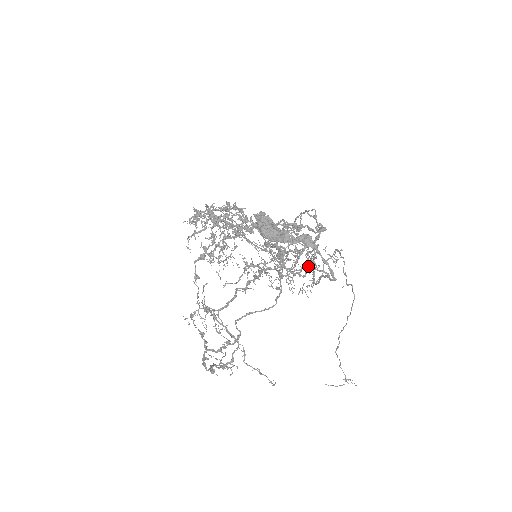
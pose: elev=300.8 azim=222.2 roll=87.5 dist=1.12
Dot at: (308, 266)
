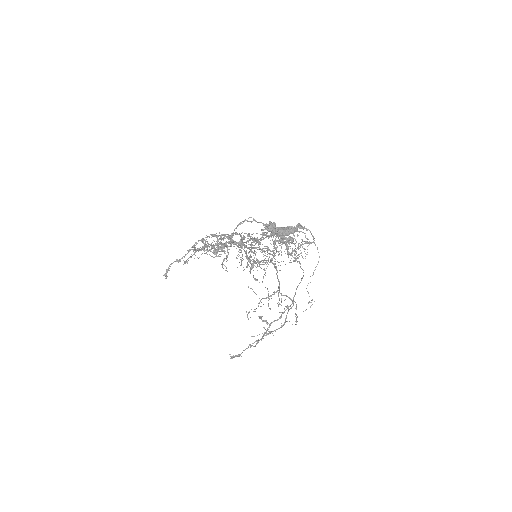
Dot at: occluded
